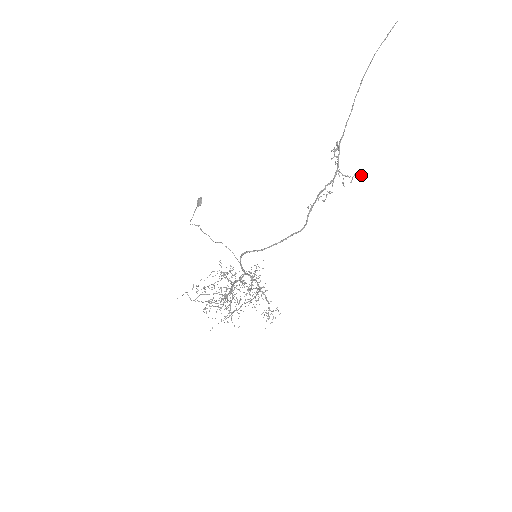
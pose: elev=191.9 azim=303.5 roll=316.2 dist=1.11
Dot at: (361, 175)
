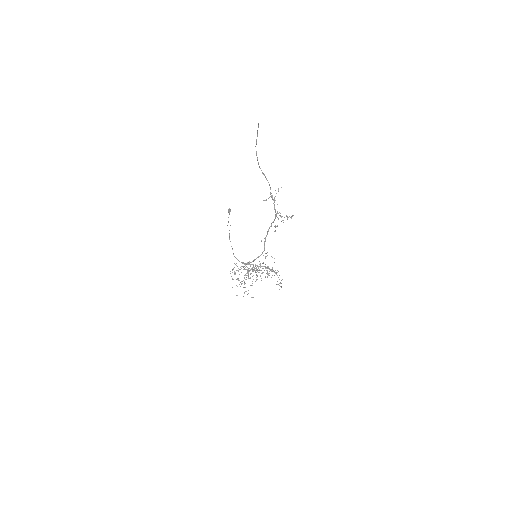
Dot at: occluded
